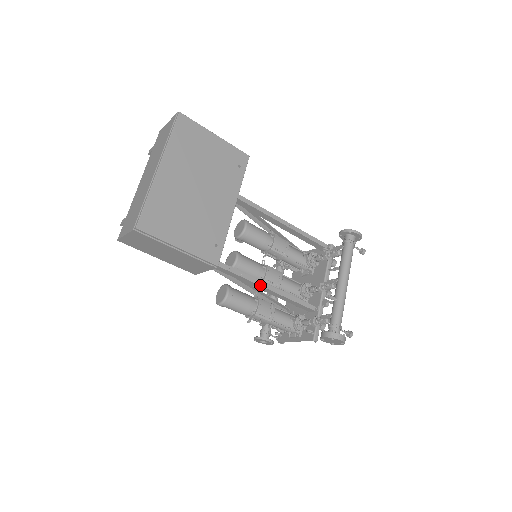
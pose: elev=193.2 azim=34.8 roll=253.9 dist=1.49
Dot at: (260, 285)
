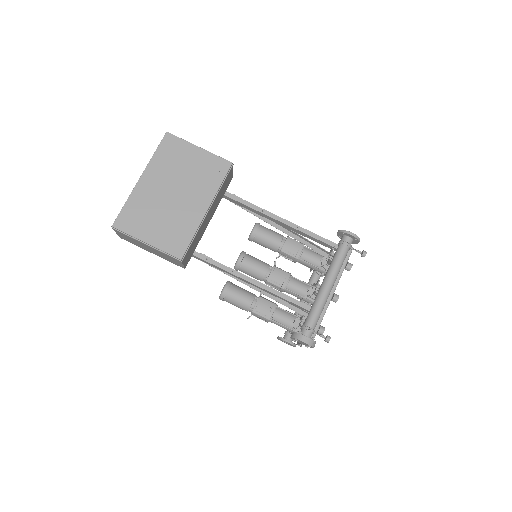
Dot at: (252, 283)
